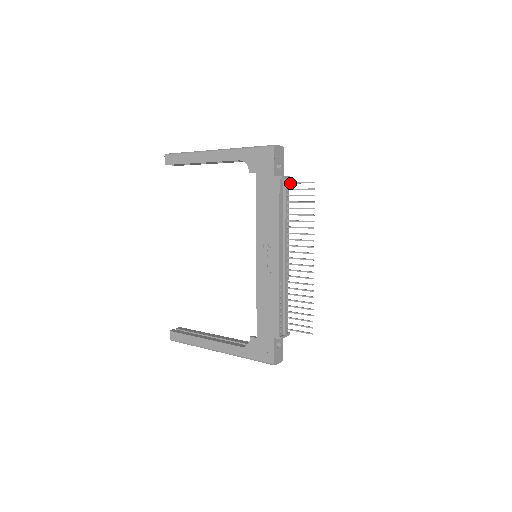
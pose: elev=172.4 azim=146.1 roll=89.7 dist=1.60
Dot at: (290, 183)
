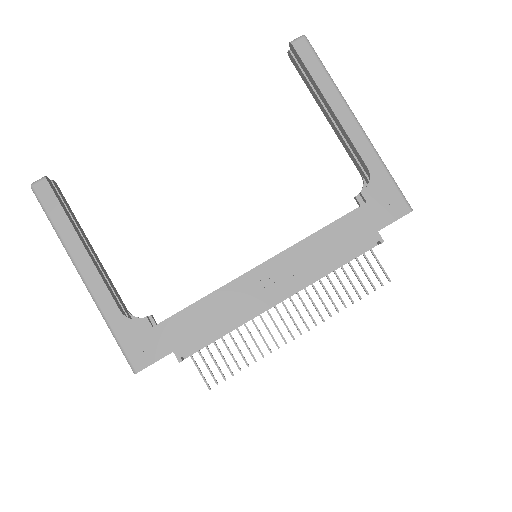
Dot at: (371, 250)
